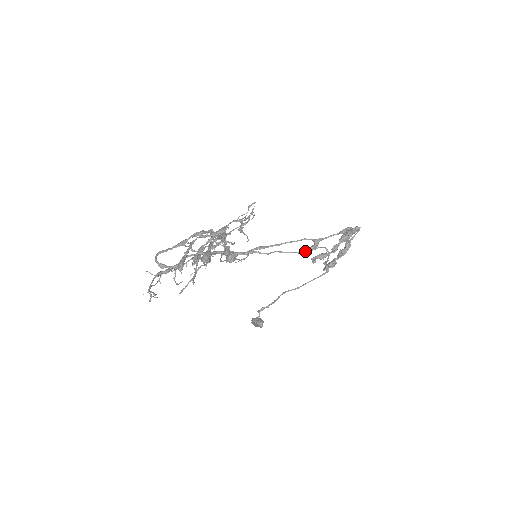
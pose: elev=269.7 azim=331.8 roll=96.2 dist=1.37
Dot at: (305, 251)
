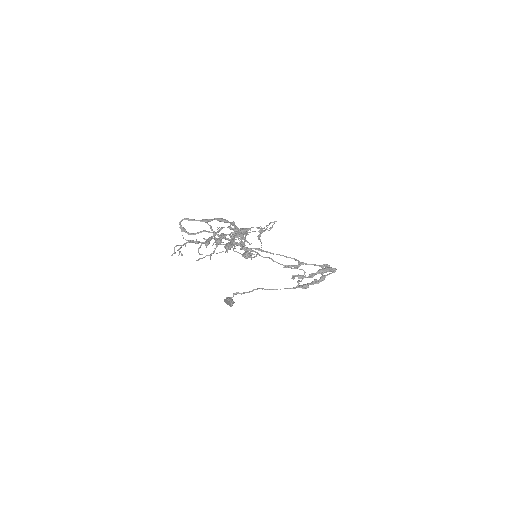
Dot at: (290, 267)
